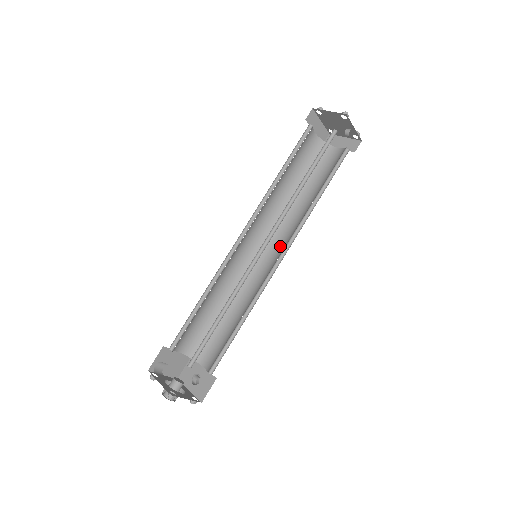
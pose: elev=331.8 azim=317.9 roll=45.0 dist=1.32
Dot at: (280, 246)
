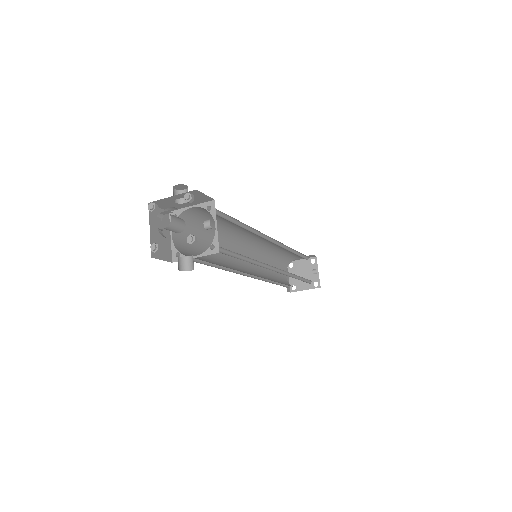
Dot at: occluded
